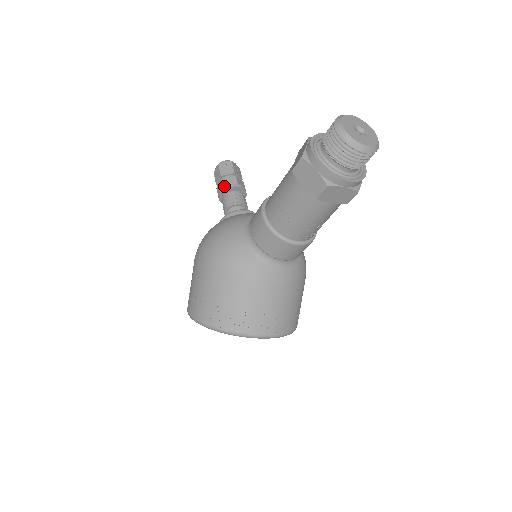
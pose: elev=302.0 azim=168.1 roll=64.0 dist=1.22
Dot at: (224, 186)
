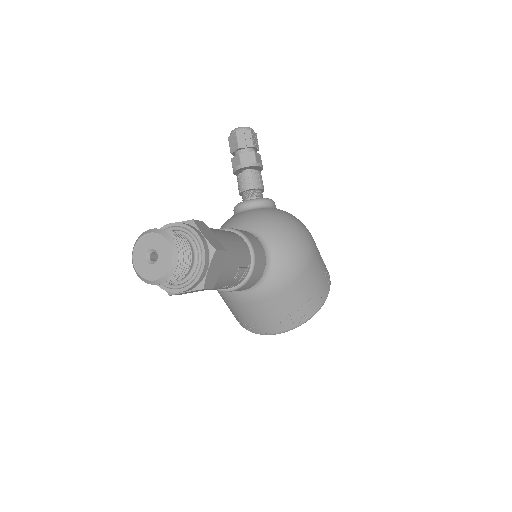
Dot at: (233, 169)
